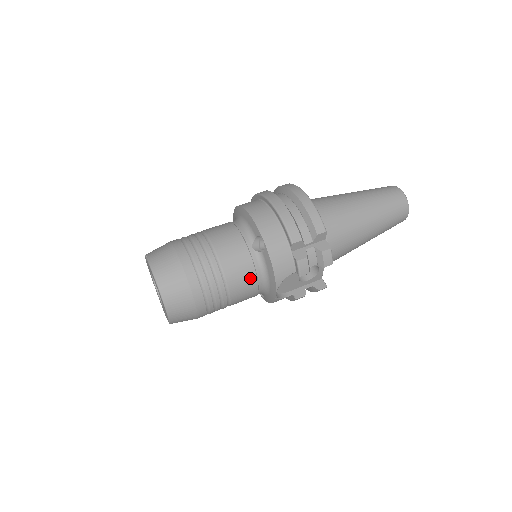
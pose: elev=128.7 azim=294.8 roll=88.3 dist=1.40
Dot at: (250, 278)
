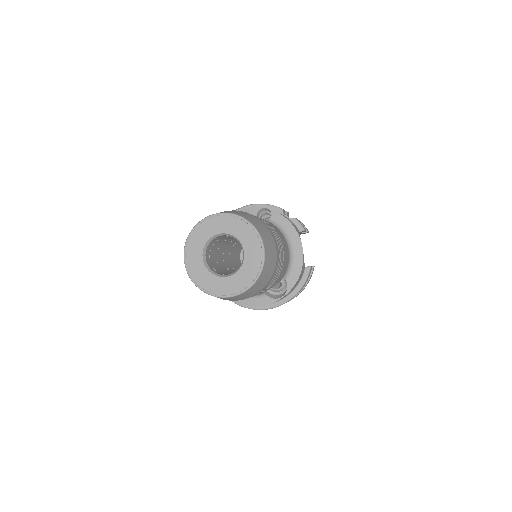
Dot at: (280, 233)
